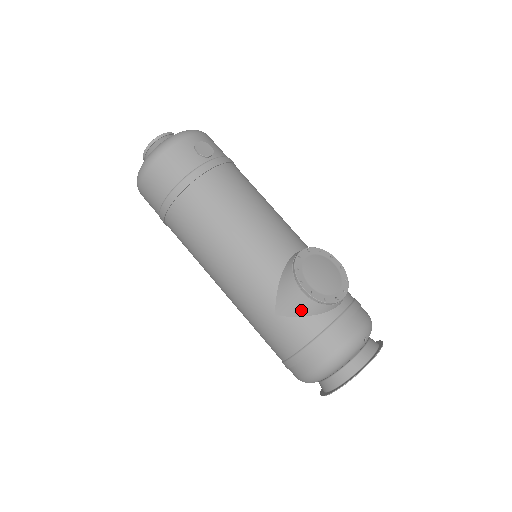
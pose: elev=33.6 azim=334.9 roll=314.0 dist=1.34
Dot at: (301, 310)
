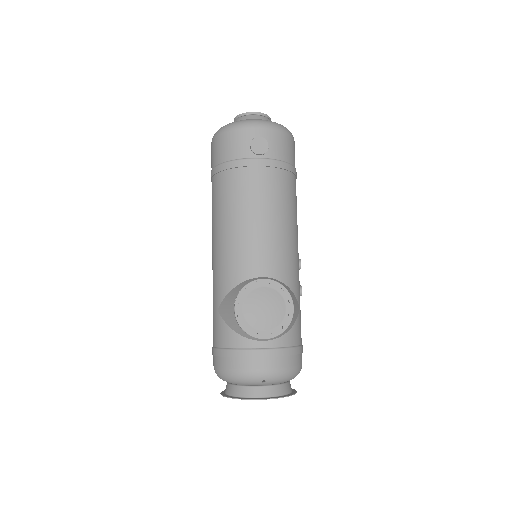
Dot at: (229, 321)
